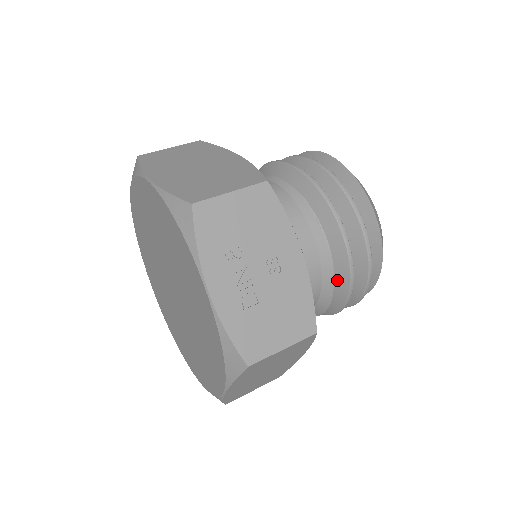
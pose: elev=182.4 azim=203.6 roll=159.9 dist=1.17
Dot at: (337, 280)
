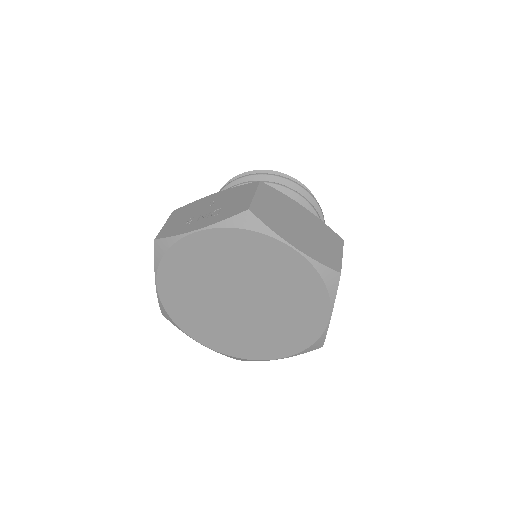
Dot at: occluded
